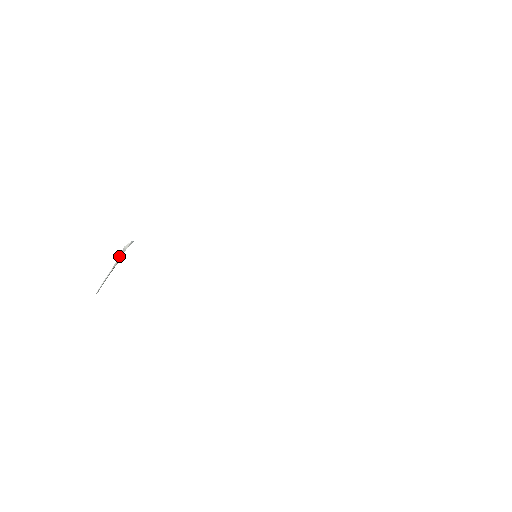
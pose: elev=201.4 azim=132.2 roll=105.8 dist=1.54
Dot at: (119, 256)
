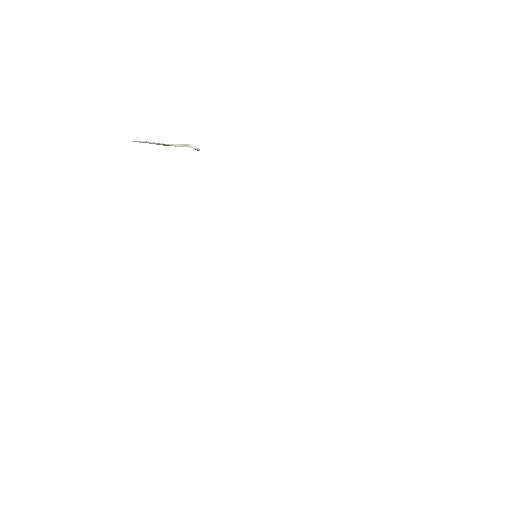
Dot at: (178, 144)
